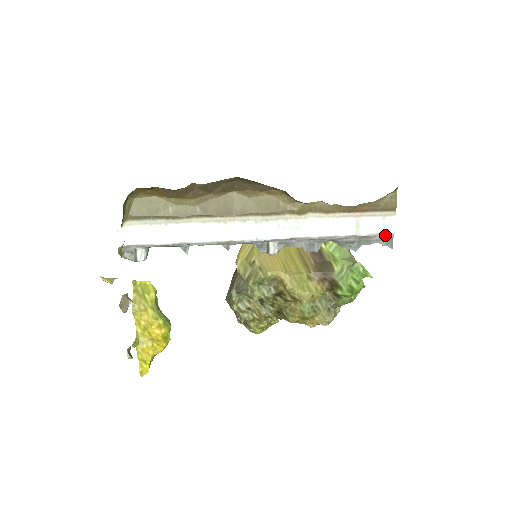
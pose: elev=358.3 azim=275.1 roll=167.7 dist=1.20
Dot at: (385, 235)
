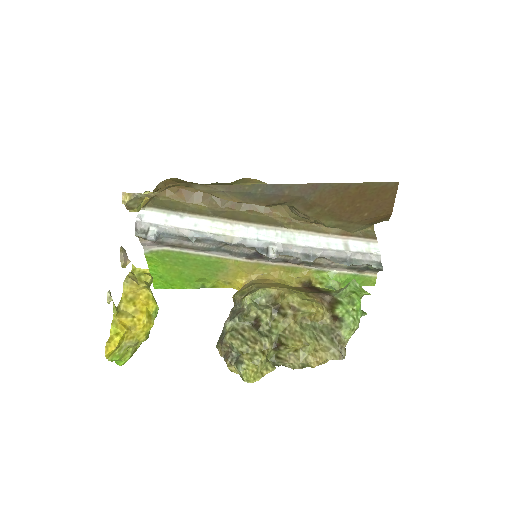
Dot at: (373, 256)
